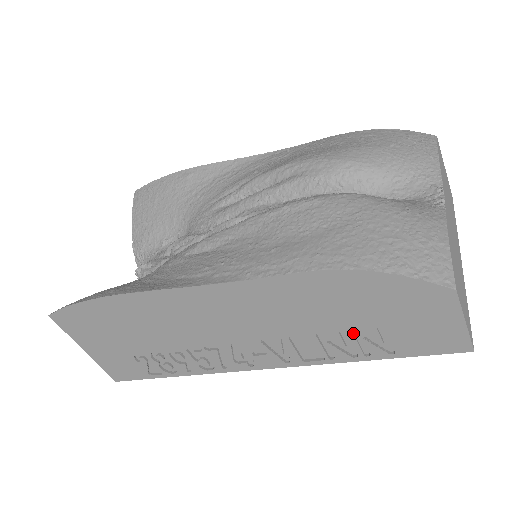
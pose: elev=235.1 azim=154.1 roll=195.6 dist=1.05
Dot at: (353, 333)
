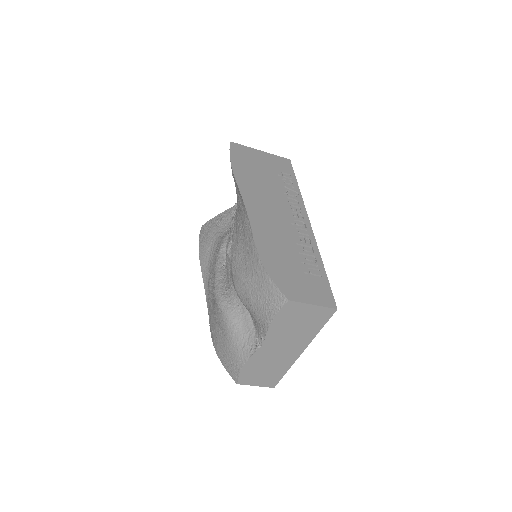
Dot at: occluded
